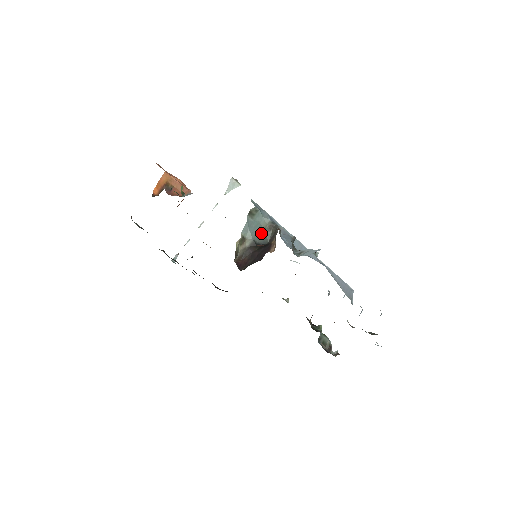
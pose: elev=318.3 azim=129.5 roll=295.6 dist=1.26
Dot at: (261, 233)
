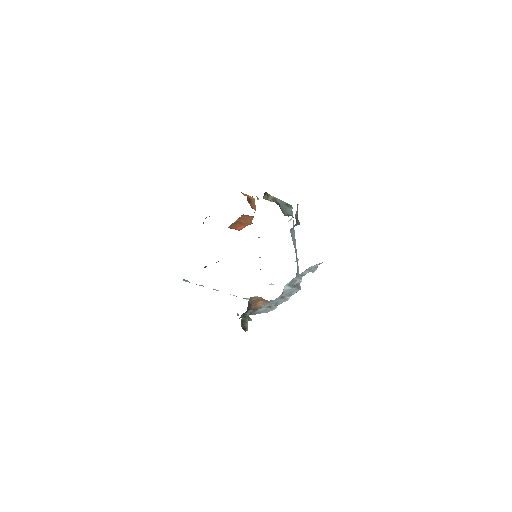
Dot at: (284, 211)
